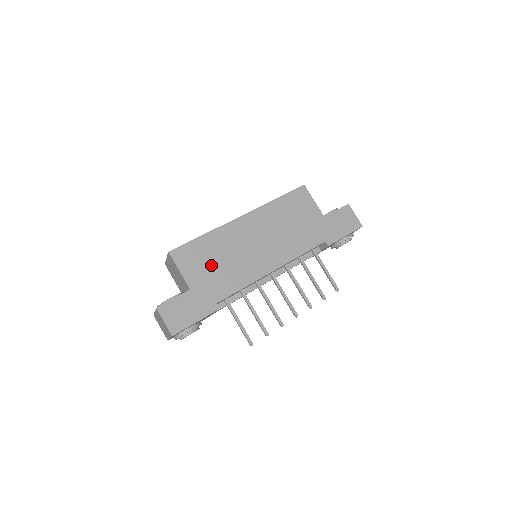
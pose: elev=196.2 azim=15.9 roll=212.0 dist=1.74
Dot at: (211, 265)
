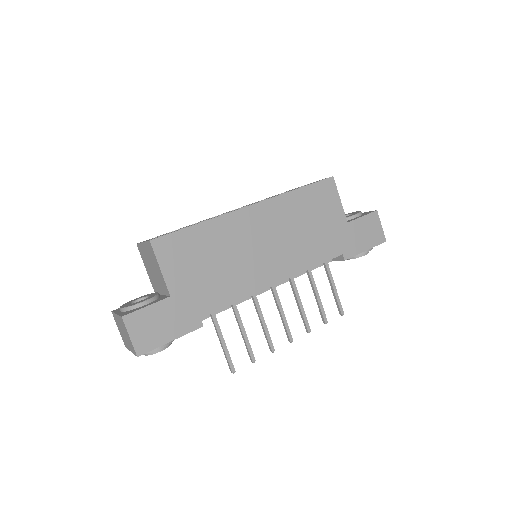
Dot at: (203, 266)
